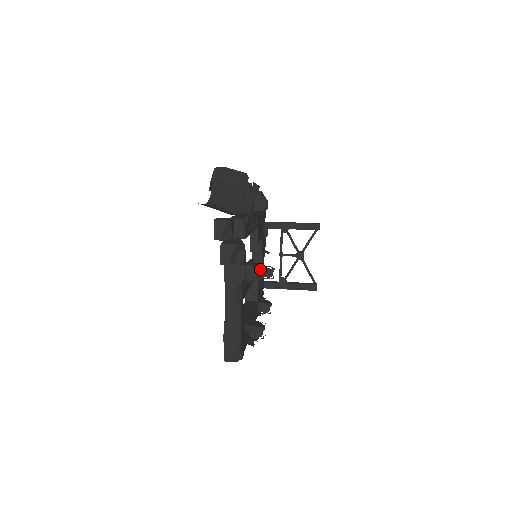
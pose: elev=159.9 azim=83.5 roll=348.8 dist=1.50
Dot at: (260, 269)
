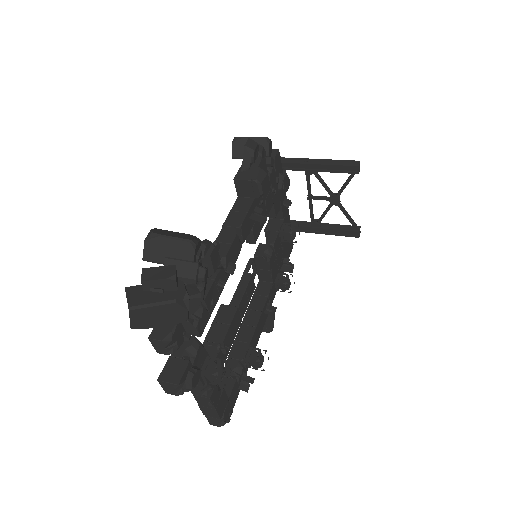
Dot at: (274, 243)
